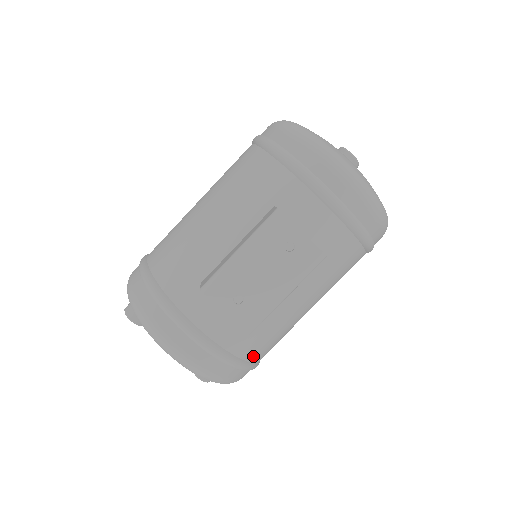
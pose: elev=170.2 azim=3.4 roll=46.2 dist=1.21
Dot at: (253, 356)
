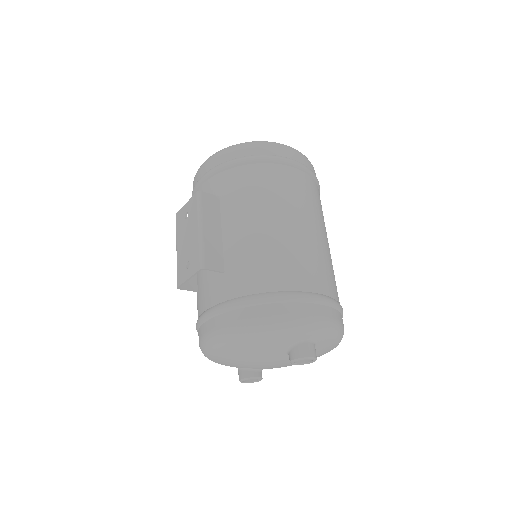
Dot at: (259, 287)
